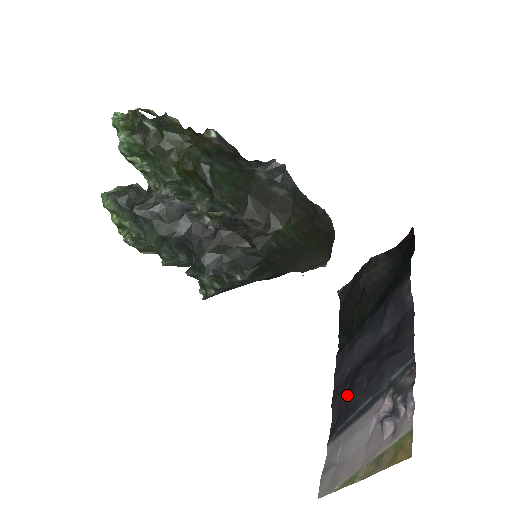
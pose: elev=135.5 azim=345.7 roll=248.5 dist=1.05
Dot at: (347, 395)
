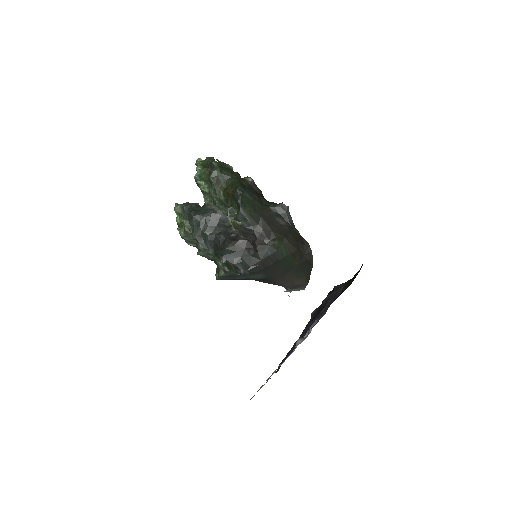
Dot at: occluded
